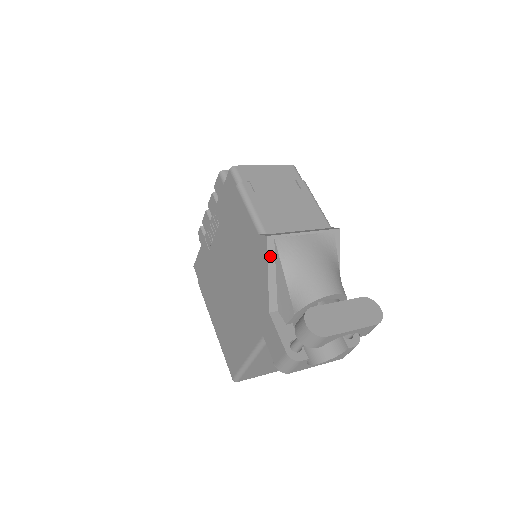
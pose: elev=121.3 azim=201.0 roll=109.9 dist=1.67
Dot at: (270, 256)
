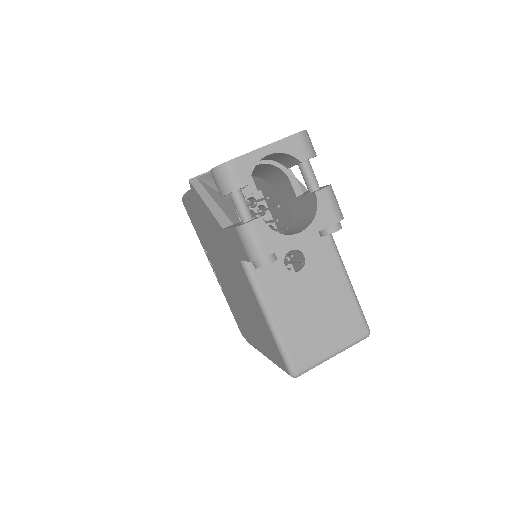
Dot at: (199, 191)
